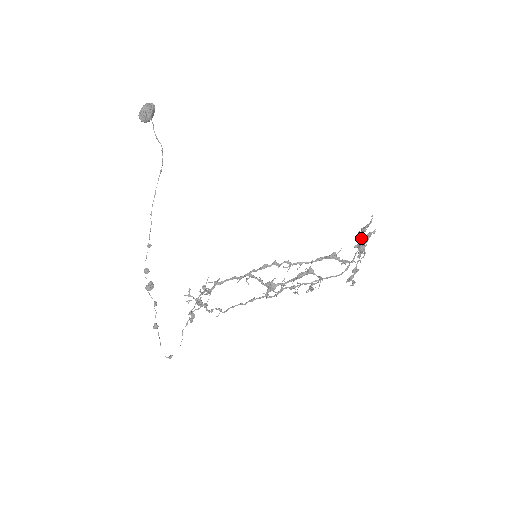
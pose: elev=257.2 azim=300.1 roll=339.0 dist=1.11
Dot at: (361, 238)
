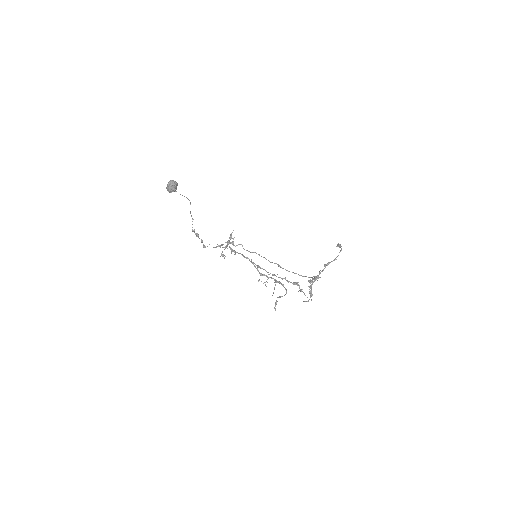
Dot at: occluded
